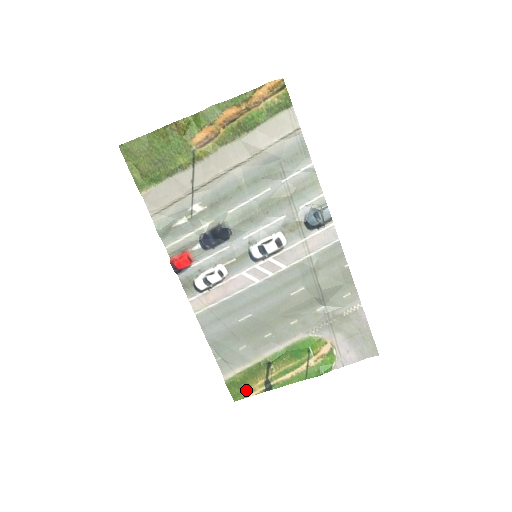
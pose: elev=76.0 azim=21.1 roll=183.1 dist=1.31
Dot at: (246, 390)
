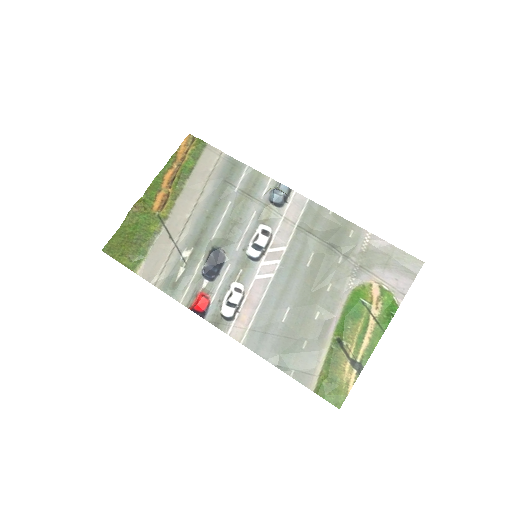
Dot at: (341, 387)
